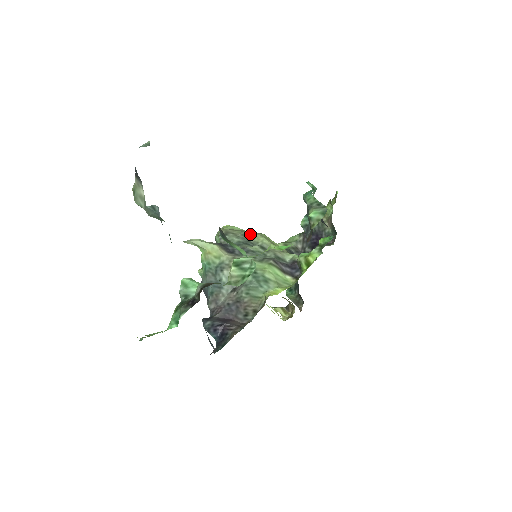
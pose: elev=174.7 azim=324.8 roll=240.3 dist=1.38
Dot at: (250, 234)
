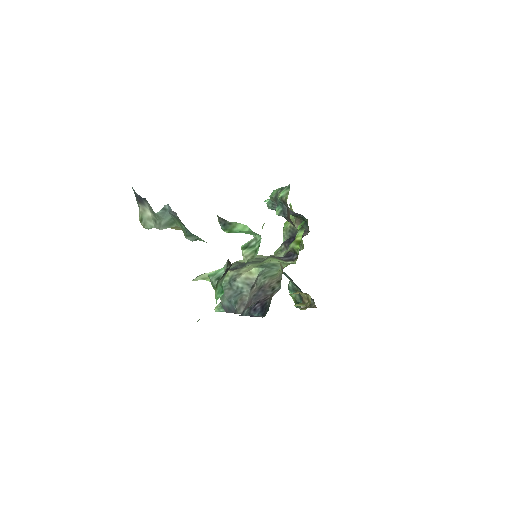
Dot at: (242, 260)
